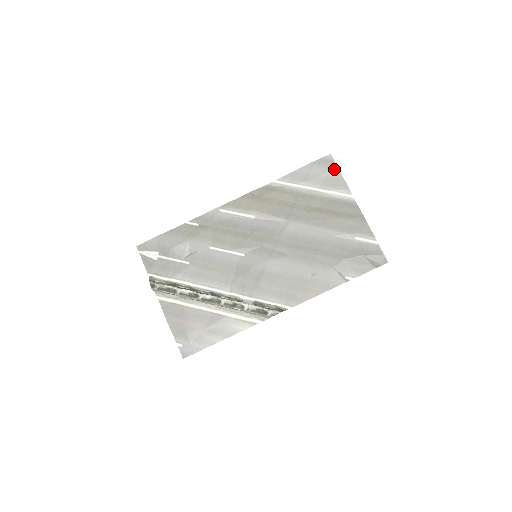
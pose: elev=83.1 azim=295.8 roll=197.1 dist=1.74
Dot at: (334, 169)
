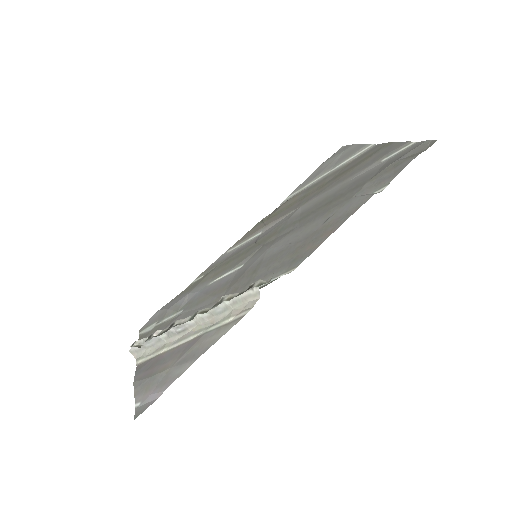
Dot at: (347, 148)
